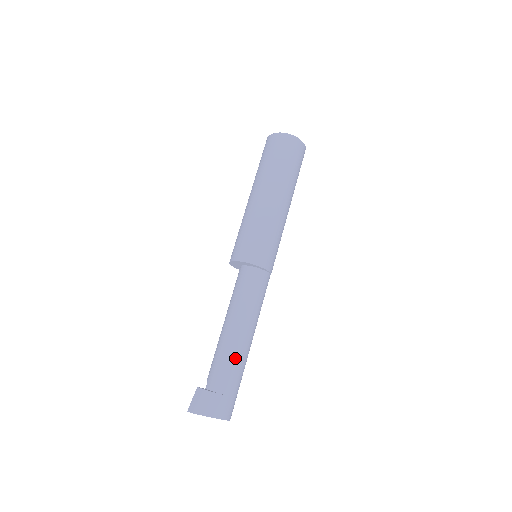
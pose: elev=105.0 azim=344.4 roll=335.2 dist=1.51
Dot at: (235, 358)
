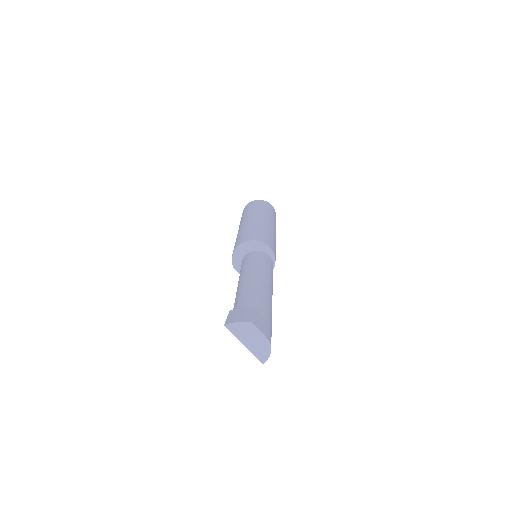
Dot at: (266, 298)
